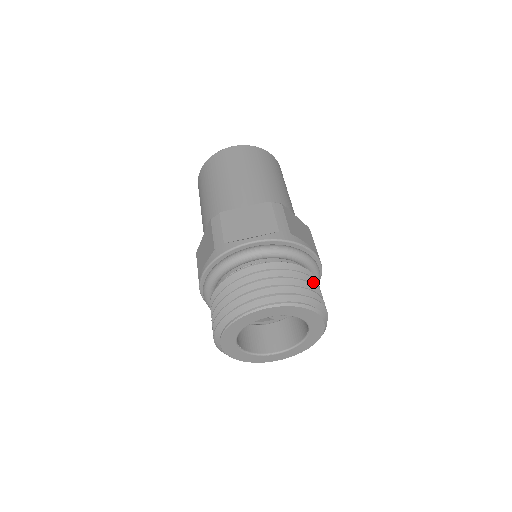
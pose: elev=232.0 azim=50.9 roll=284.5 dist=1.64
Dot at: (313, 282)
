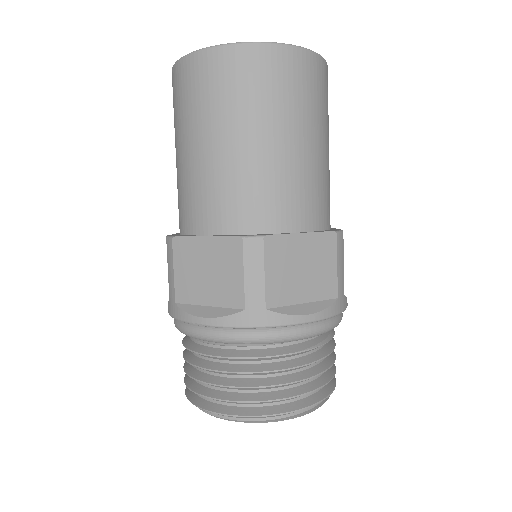
Dot at: occluded
